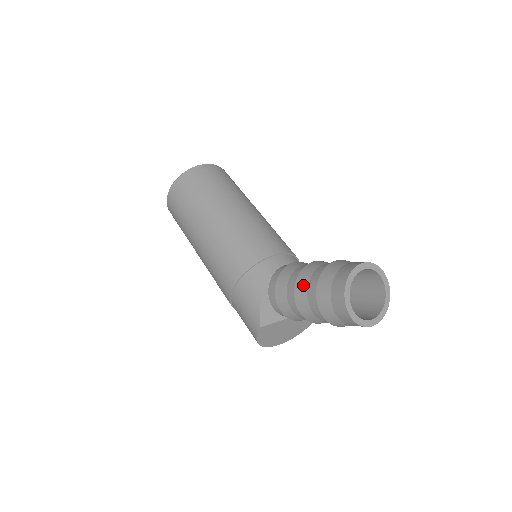
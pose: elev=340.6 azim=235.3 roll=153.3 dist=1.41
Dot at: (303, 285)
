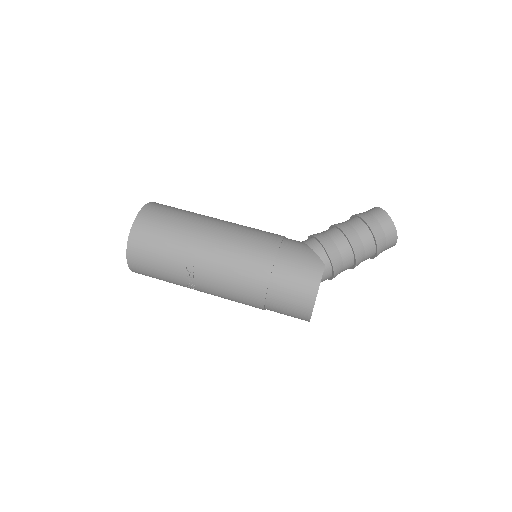
Dot at: (346, 225)
